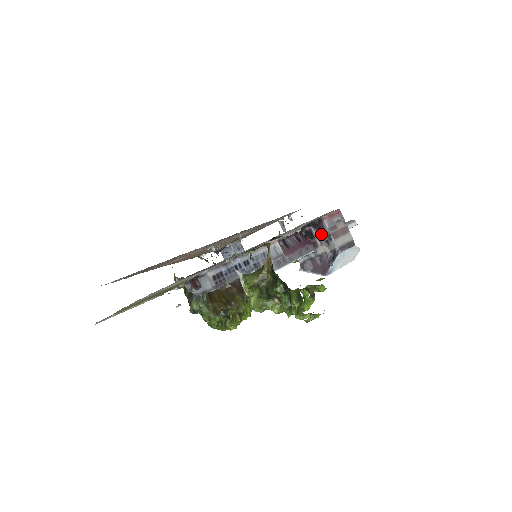
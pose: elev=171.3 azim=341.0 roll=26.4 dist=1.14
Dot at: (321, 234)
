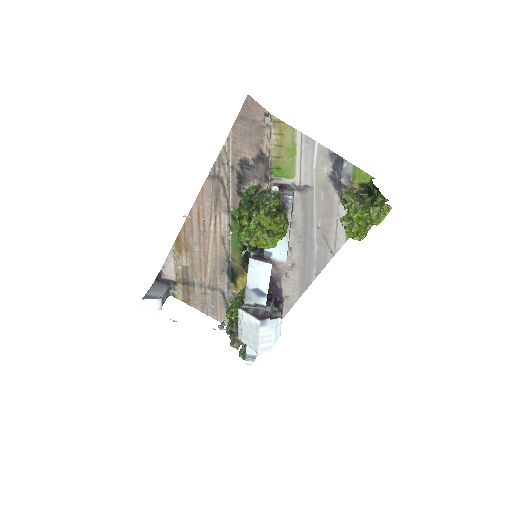
Dot at: (275, 306)
